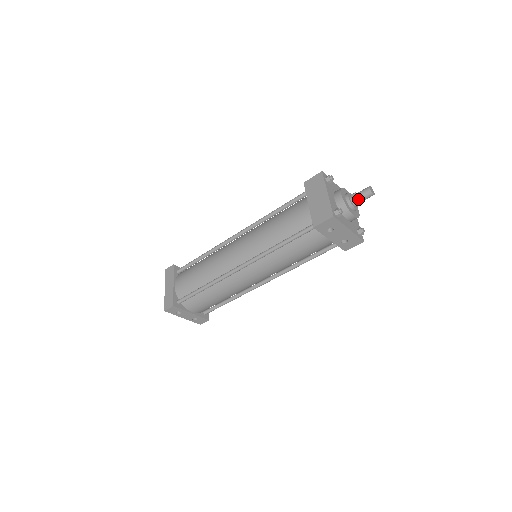
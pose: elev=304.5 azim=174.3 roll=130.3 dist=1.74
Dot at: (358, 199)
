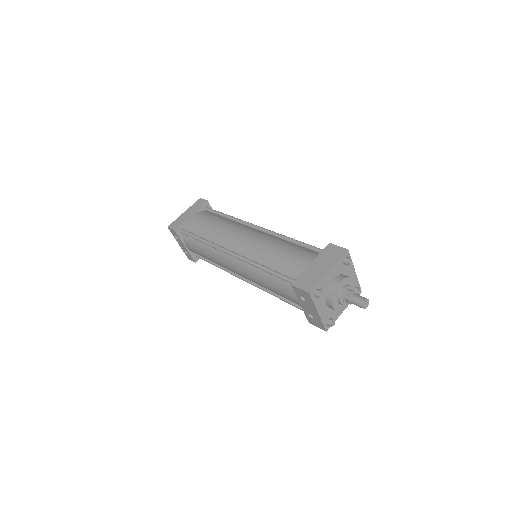
Dot at: (350, 299)
